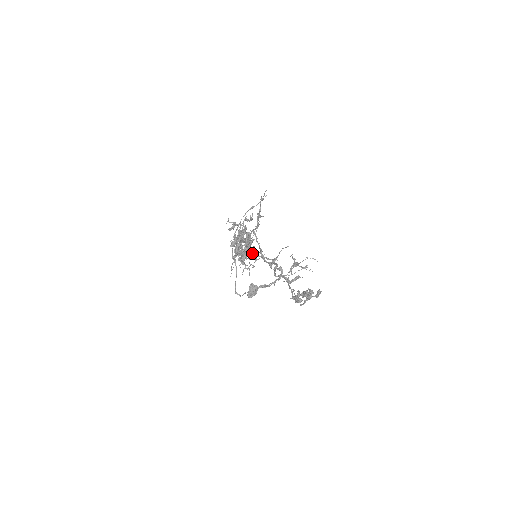
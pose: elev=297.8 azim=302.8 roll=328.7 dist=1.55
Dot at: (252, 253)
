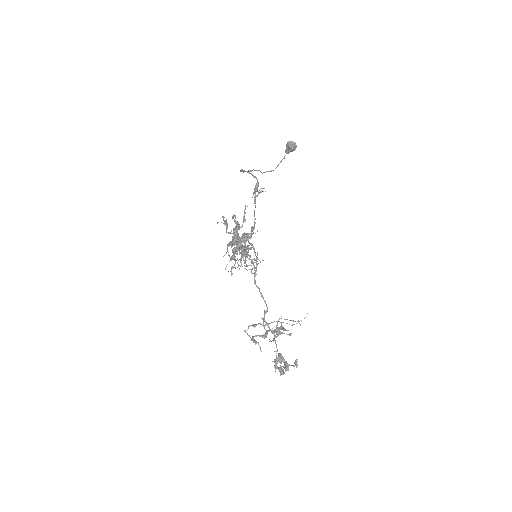
Dot at: occluded
